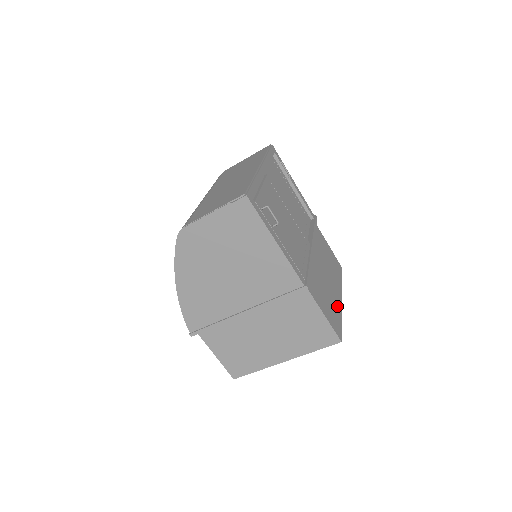
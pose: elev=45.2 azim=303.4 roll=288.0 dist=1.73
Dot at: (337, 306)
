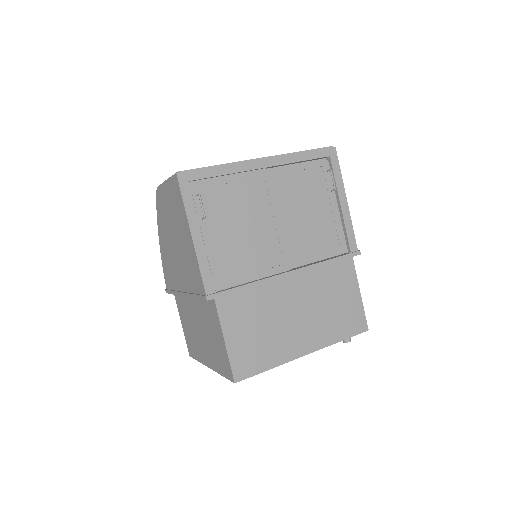
Dot at: (280, 352)
